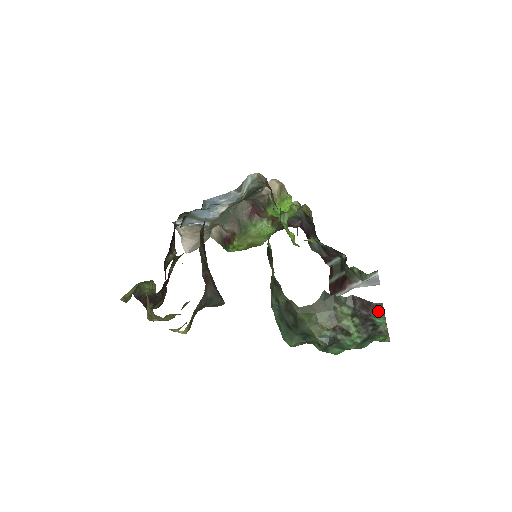
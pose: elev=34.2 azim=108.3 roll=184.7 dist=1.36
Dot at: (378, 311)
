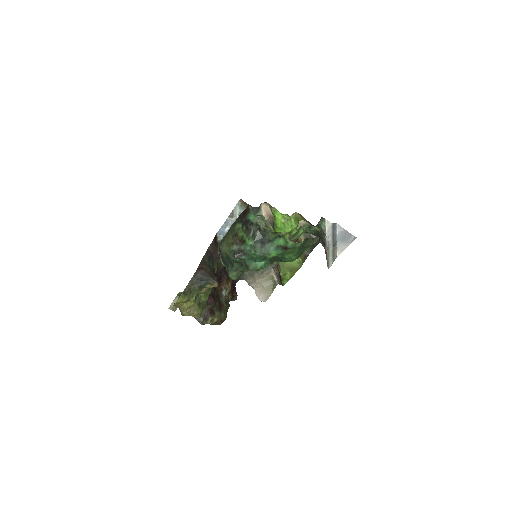
Dot at: (248, 211)
